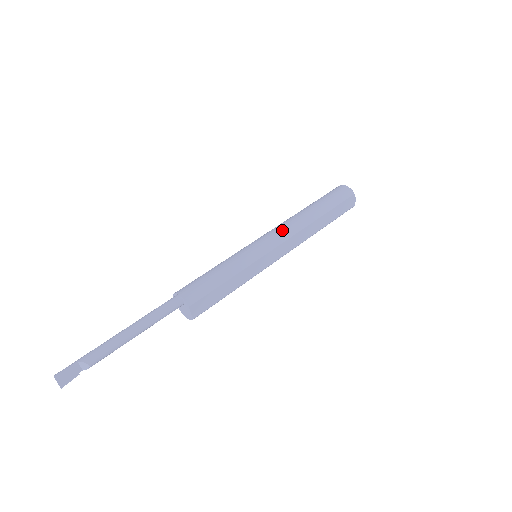
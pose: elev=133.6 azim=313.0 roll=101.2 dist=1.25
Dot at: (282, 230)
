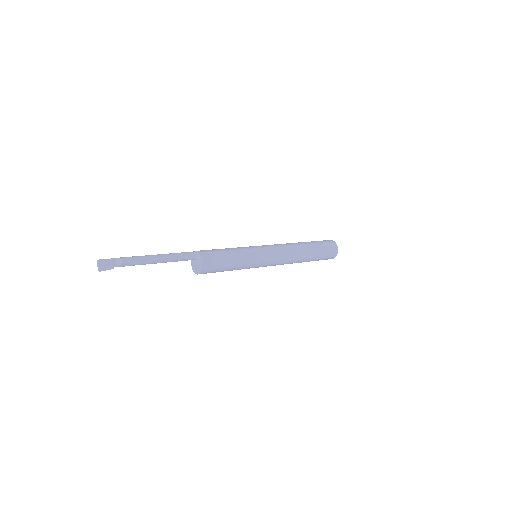
Dot at: (275, 244)
